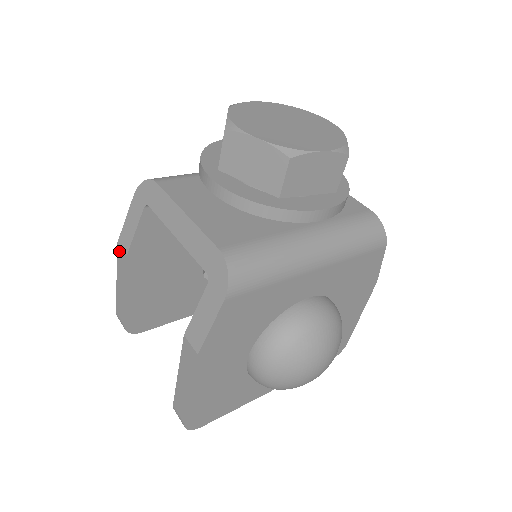
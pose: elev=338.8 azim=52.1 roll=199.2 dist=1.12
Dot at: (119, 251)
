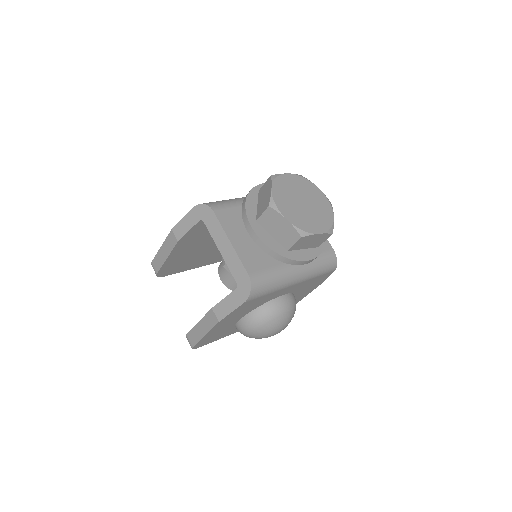
Dot at: (171, 235)
